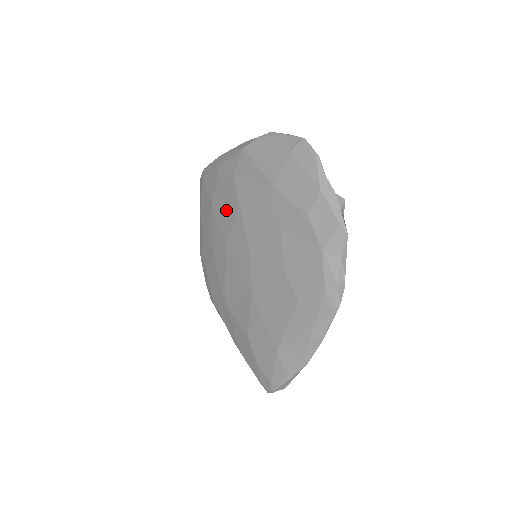
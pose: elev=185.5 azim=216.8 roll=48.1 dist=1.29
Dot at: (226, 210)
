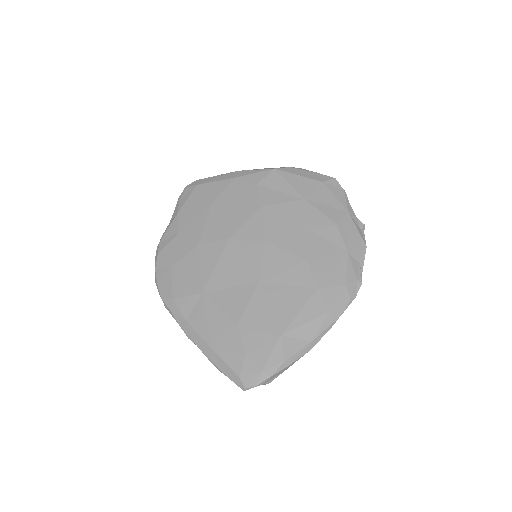
Dot at: (237, 209)
